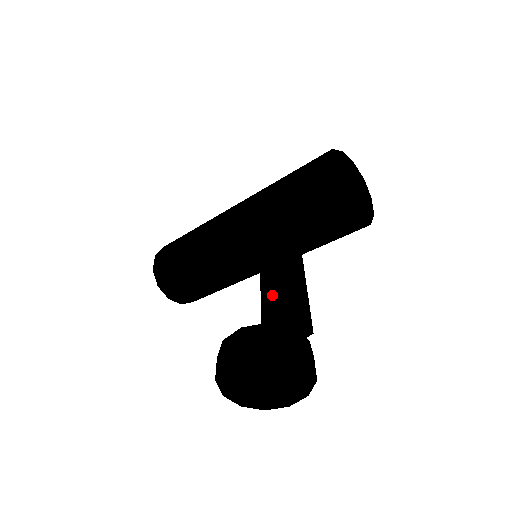
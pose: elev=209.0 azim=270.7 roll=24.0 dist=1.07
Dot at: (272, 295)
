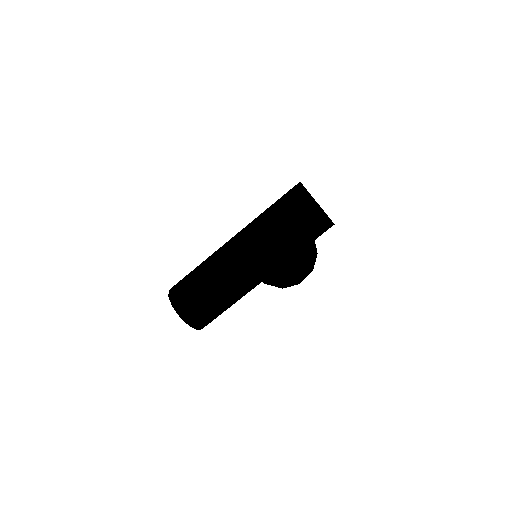
Dot at: occluded
